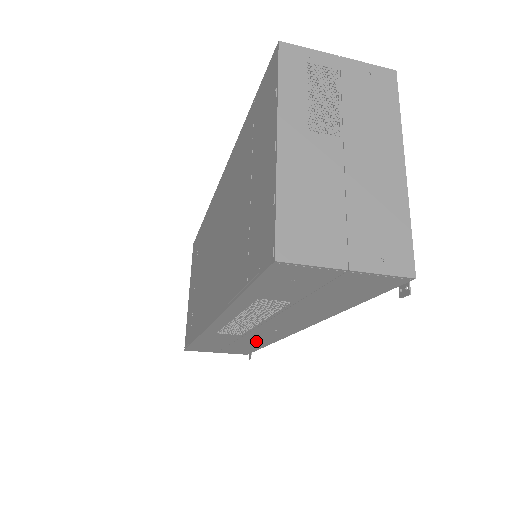
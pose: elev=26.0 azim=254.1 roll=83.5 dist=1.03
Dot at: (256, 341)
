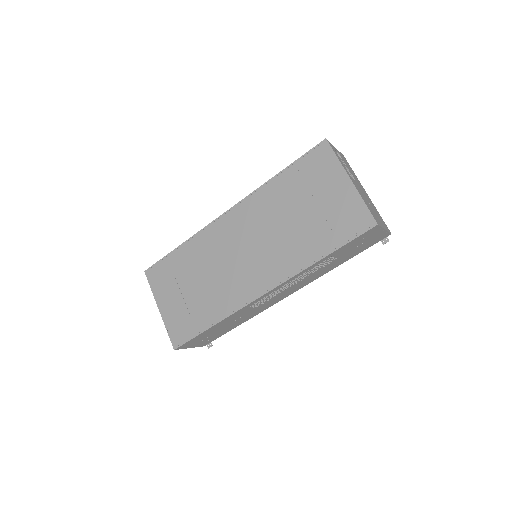
Dot at: (248, 316)
